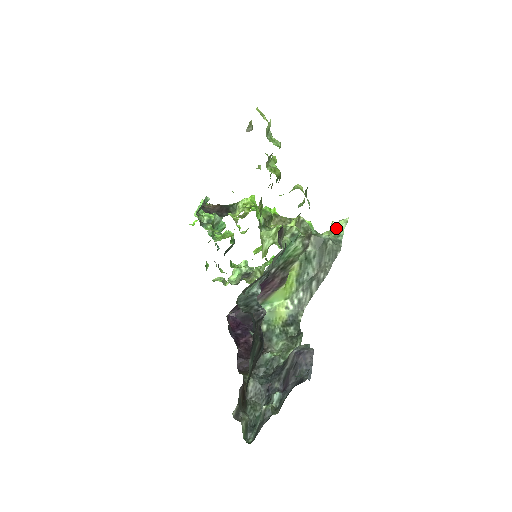
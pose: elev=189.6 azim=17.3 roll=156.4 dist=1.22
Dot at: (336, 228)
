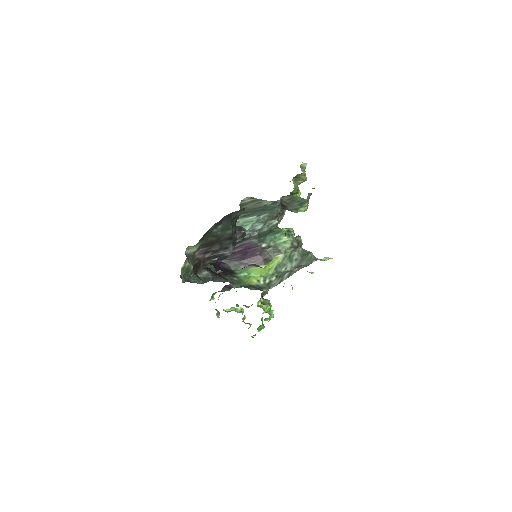
Dot at: occluded
